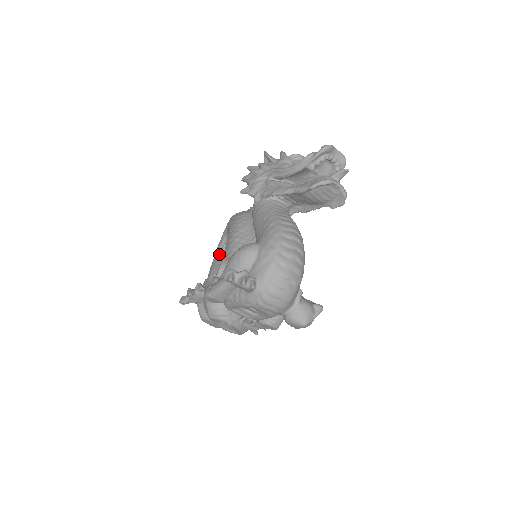
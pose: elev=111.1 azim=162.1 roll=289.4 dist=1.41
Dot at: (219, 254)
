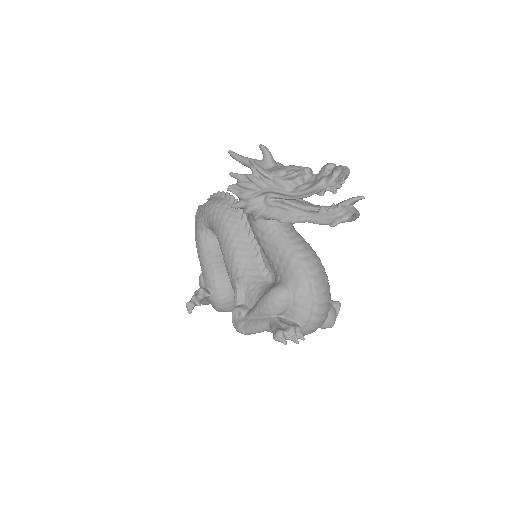
Dot at: (205, 247)
